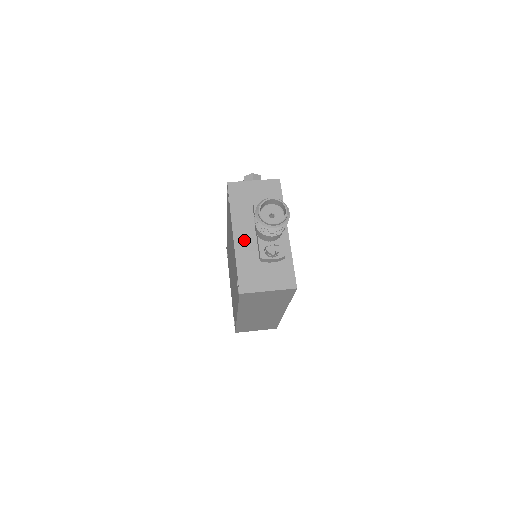
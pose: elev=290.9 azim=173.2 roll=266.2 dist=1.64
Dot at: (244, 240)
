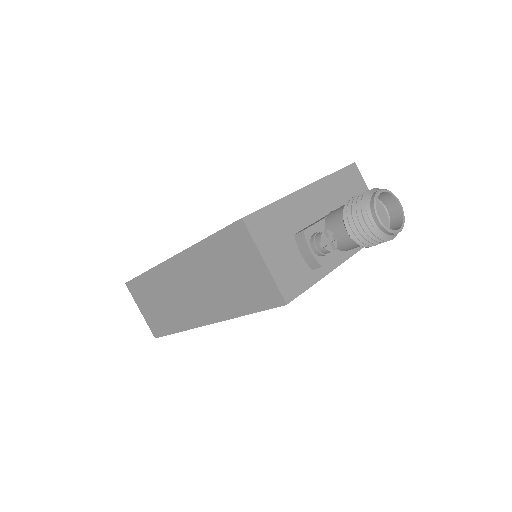
Dot at: (308, 203)
